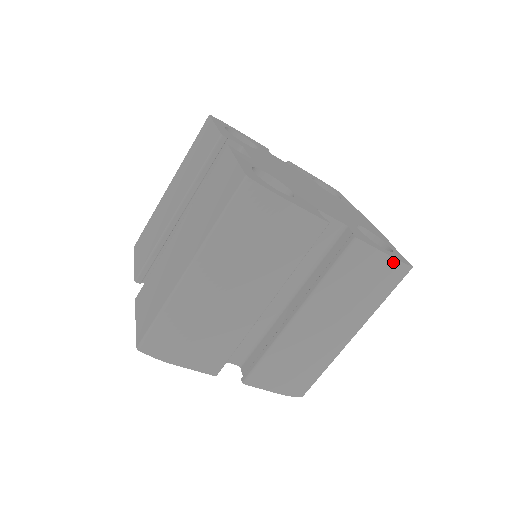
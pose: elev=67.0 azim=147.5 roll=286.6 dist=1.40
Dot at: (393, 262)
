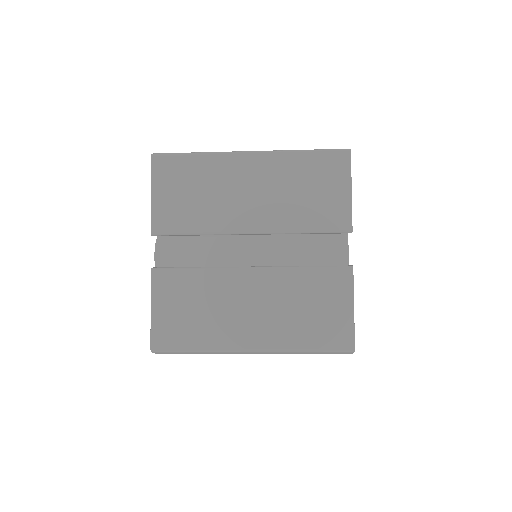
Dot at: occluded
